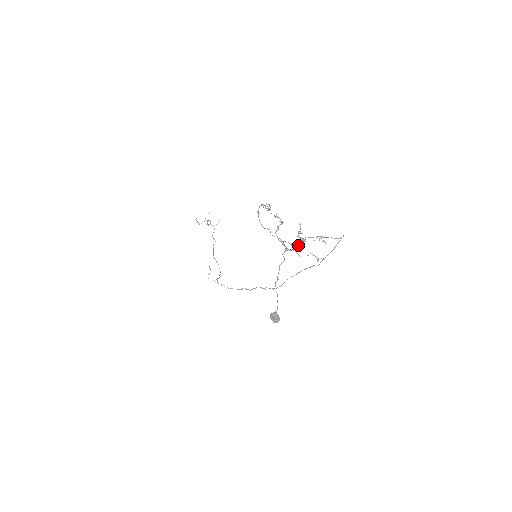
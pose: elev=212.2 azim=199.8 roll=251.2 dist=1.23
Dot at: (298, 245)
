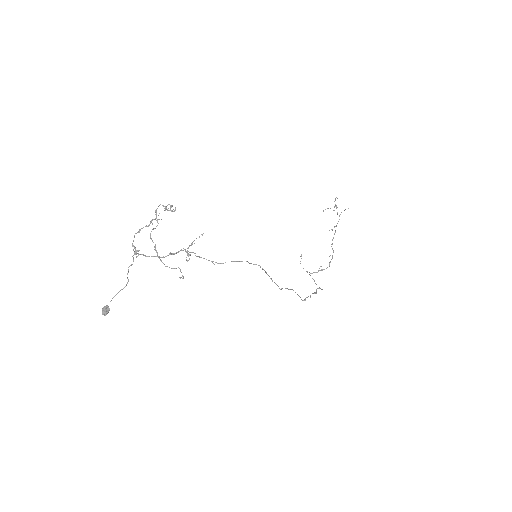
Dot at: occluded
